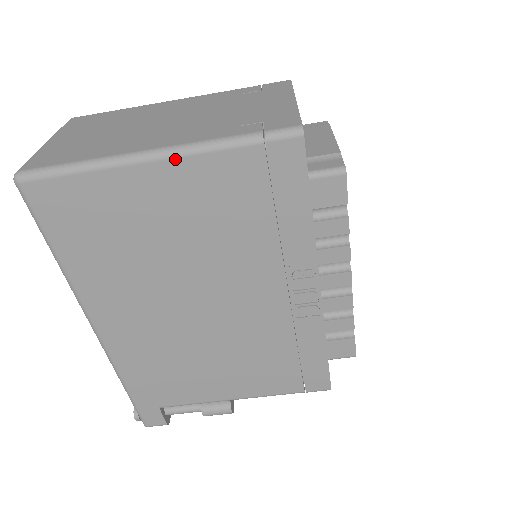
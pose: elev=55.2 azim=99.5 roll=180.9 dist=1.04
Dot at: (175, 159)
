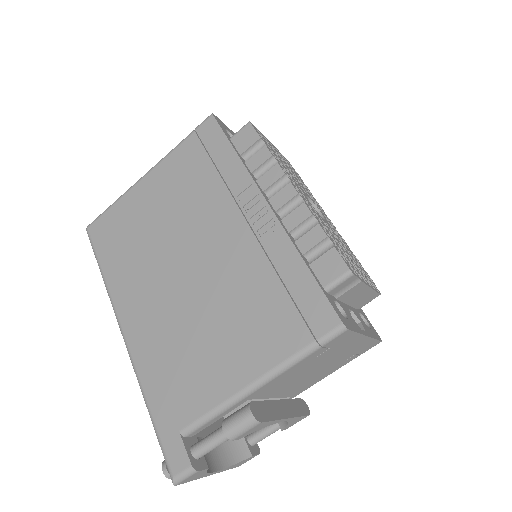
Dot at: (155, 168)
